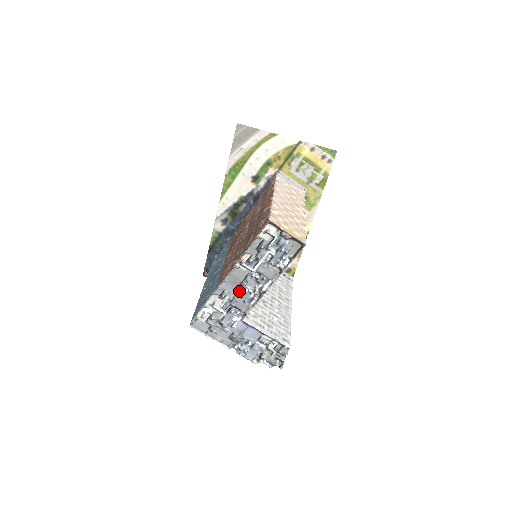
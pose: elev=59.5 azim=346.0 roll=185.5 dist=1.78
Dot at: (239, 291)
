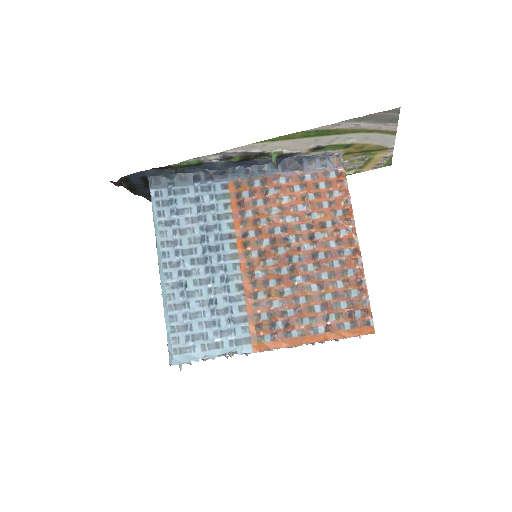
Dot at: occluded
